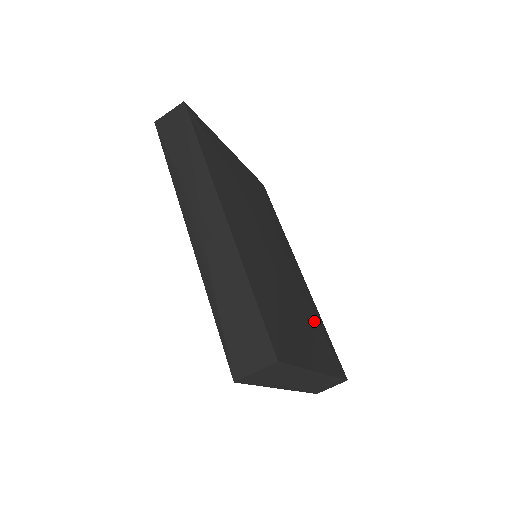
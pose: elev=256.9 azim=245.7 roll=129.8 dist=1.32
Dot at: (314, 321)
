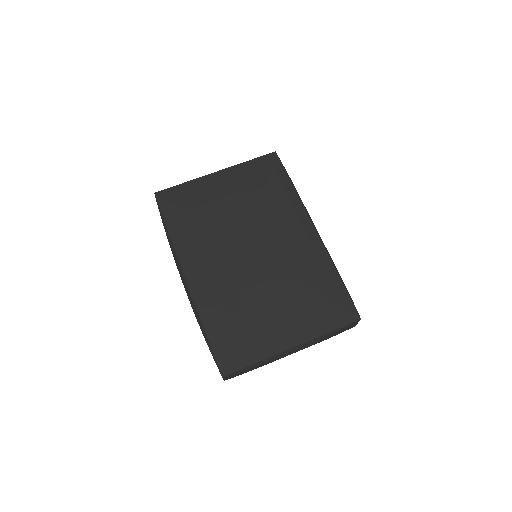
Dot at: (303, 294)
